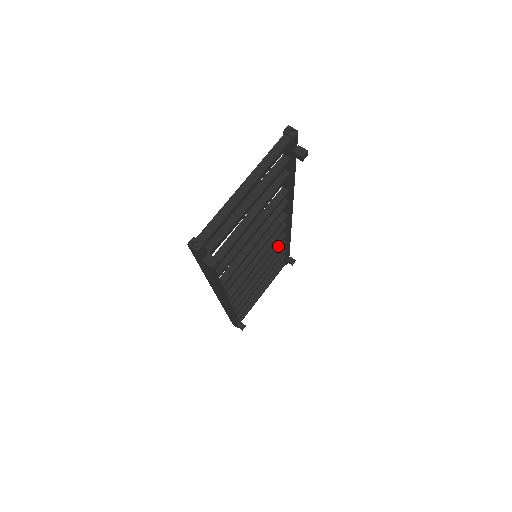
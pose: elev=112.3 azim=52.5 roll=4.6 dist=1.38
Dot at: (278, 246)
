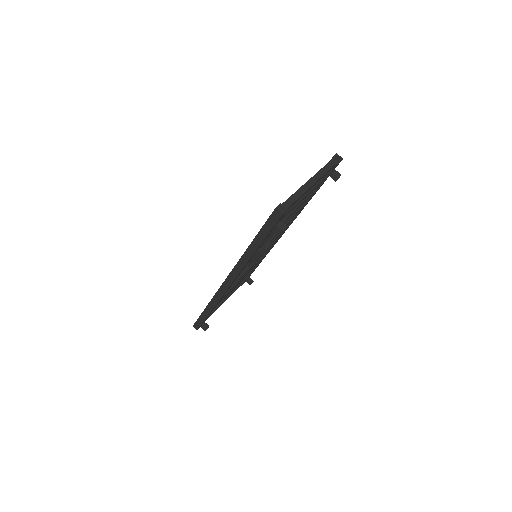
Dot at: occluded
